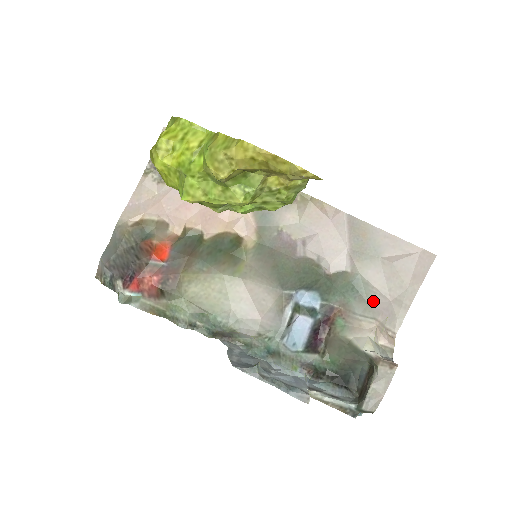
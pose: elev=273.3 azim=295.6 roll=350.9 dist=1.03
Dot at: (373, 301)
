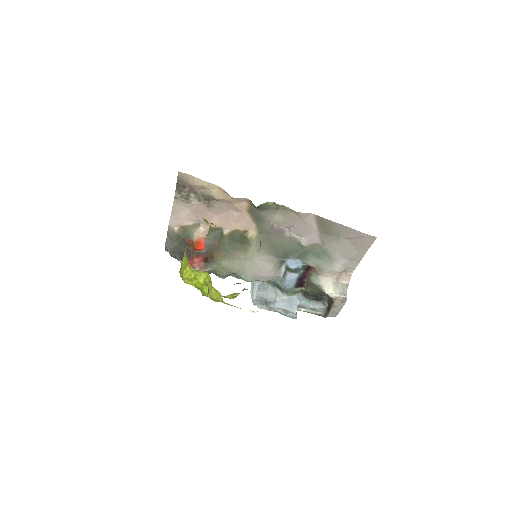
Dot at: (336, 261)
